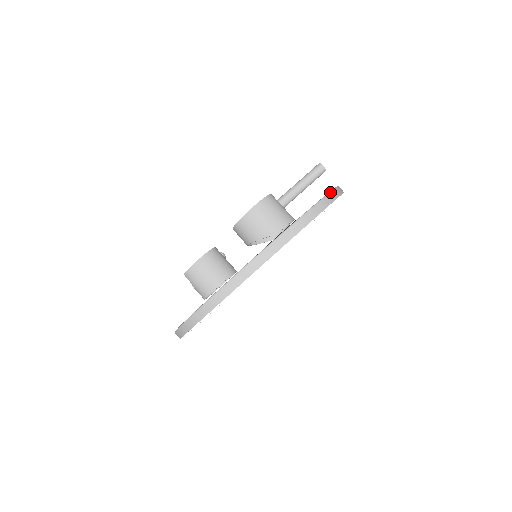
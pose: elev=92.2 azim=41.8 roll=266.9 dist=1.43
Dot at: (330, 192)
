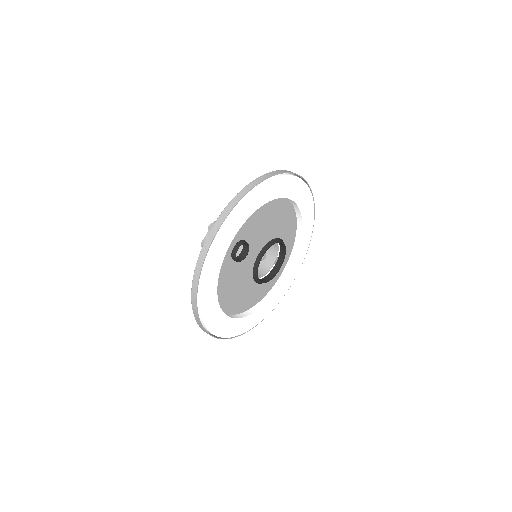
Dot at: occluded
